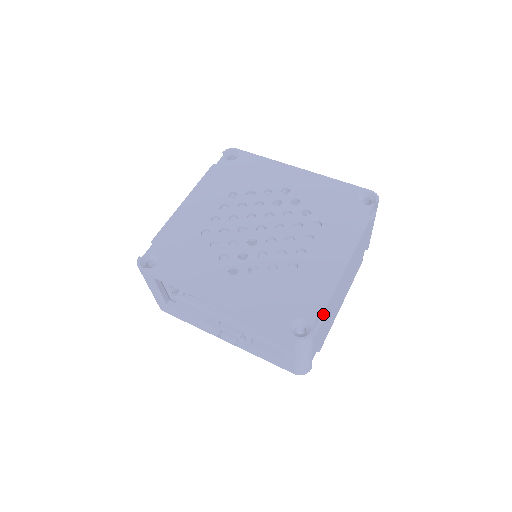
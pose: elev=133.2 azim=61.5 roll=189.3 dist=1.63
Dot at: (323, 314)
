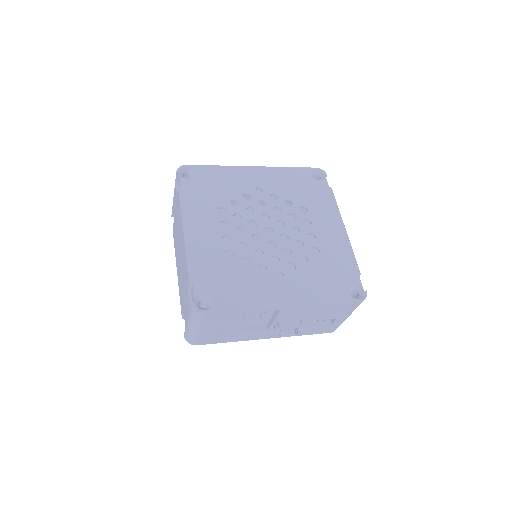
Dot at: occluded
